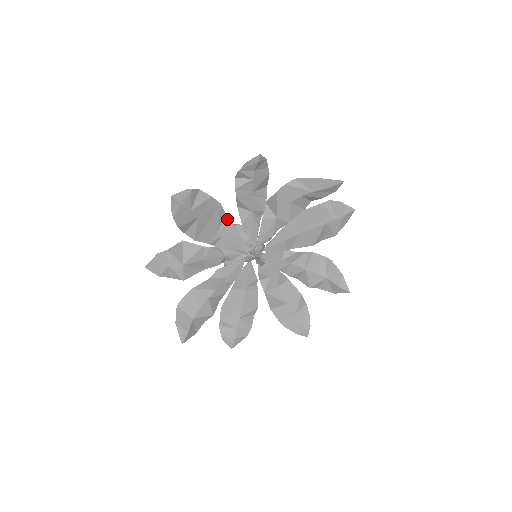
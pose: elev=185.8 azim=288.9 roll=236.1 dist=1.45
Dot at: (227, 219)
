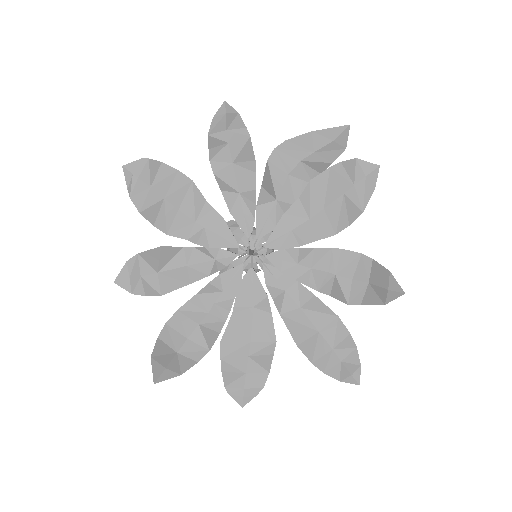
Dot at: (207, 204)
